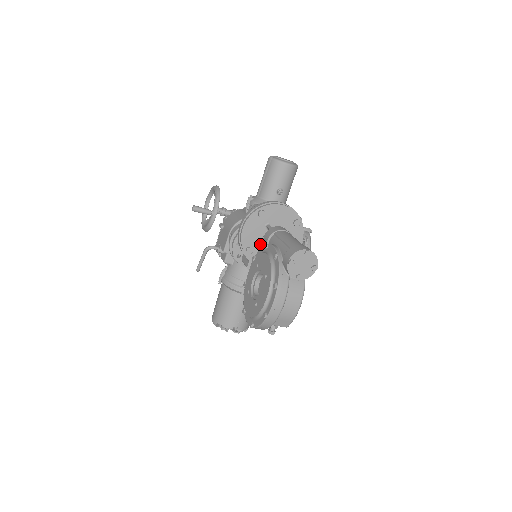
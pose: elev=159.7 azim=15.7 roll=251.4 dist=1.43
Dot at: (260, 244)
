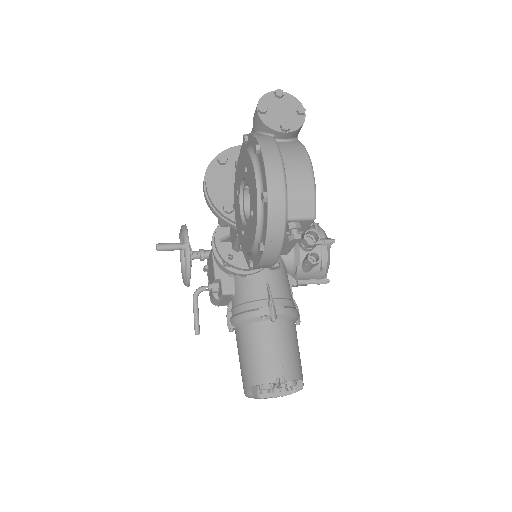
Dot at: occluded
